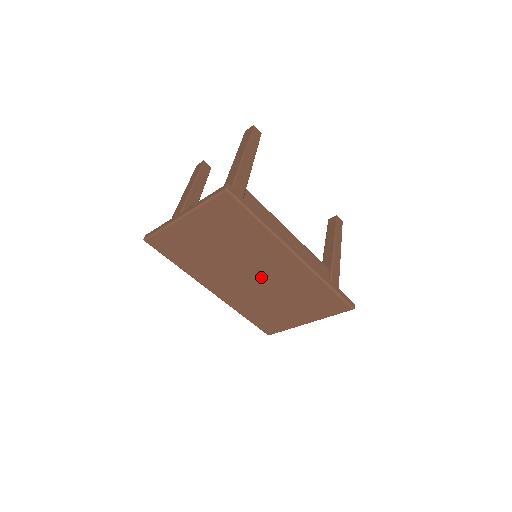
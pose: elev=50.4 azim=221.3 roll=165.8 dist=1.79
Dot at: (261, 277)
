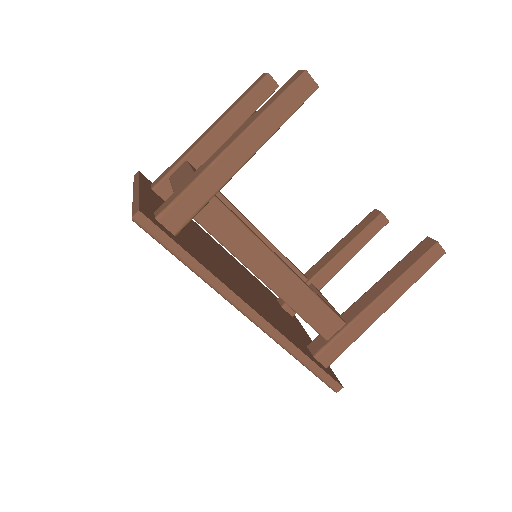
Dot at: occluded
